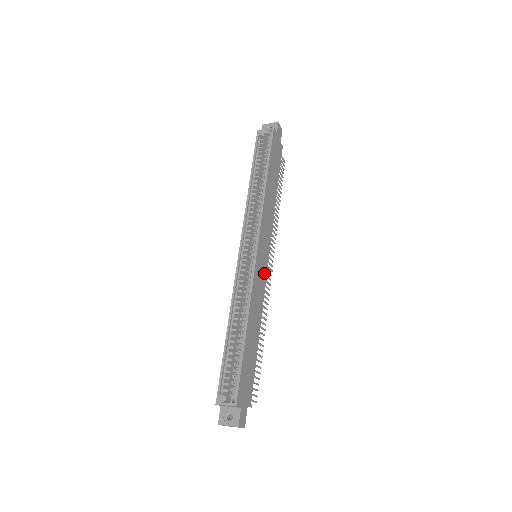
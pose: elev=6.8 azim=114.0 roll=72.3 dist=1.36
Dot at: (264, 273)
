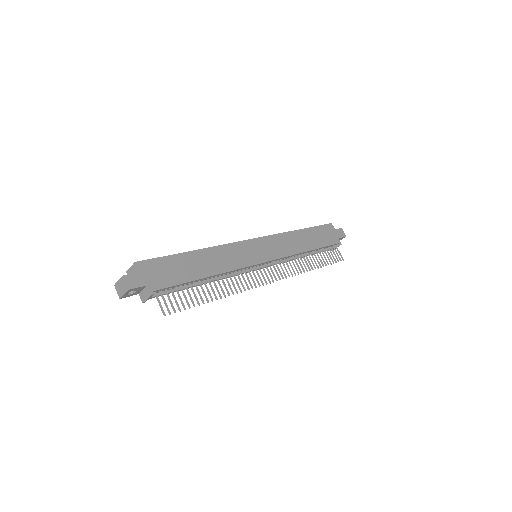
Dot at: (252, 260)
